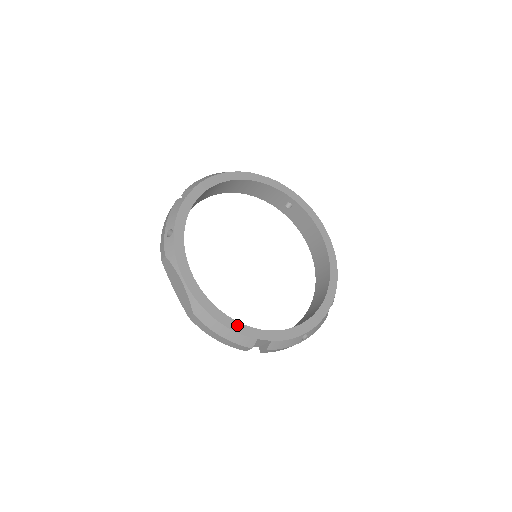
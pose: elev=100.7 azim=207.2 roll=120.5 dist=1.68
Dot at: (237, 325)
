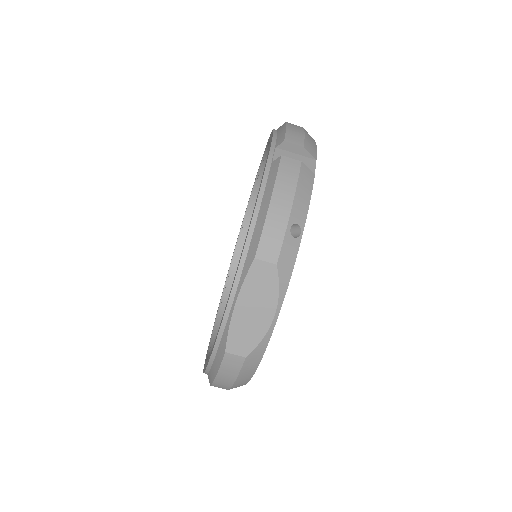
Dot at: occluded
